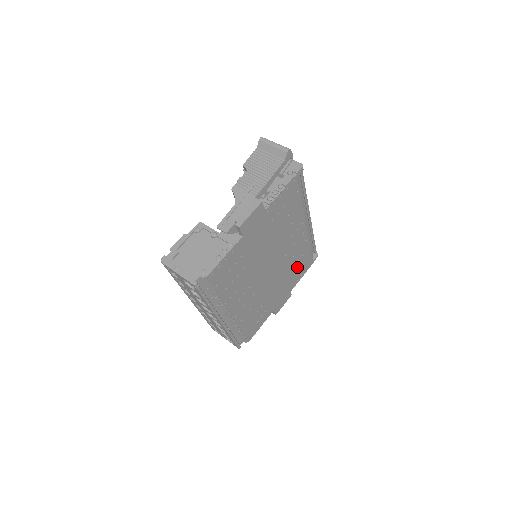
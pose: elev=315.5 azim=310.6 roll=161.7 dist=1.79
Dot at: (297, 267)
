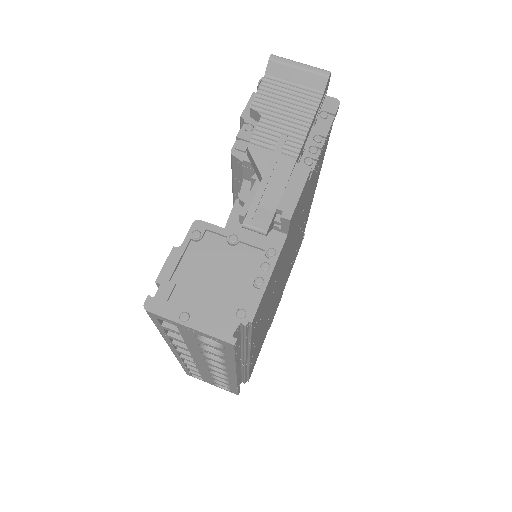
Dot at: occluded
